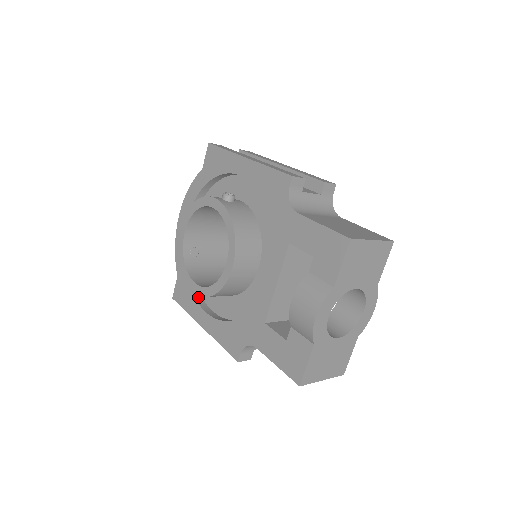
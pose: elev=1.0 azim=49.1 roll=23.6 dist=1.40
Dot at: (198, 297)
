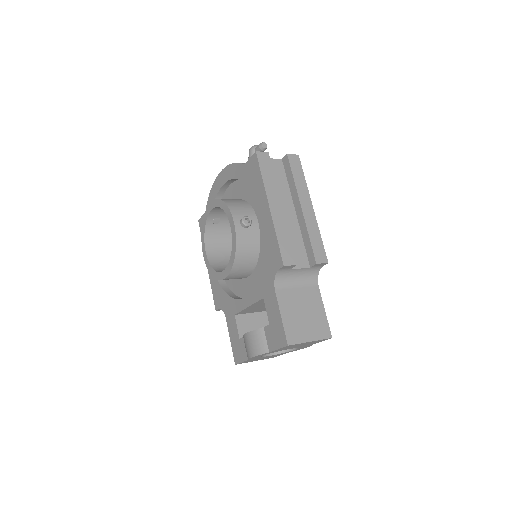
Dot at: occluded
